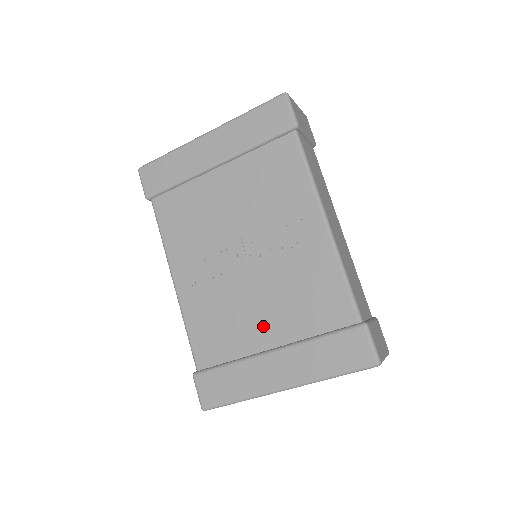
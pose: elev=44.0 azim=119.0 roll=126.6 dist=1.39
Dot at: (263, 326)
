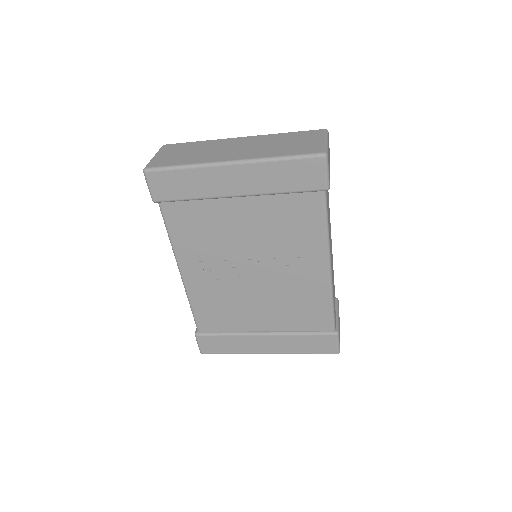
Dot at: (259, 318)
